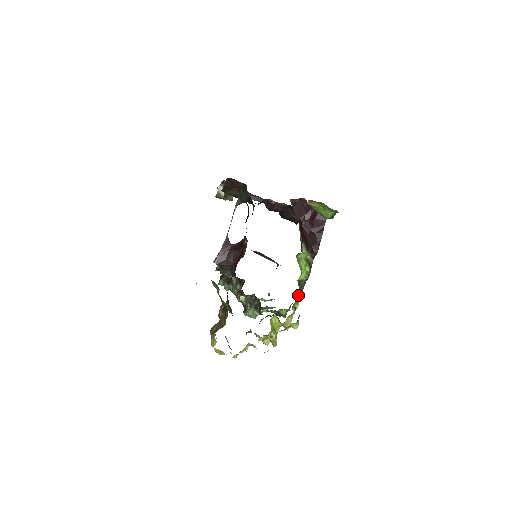
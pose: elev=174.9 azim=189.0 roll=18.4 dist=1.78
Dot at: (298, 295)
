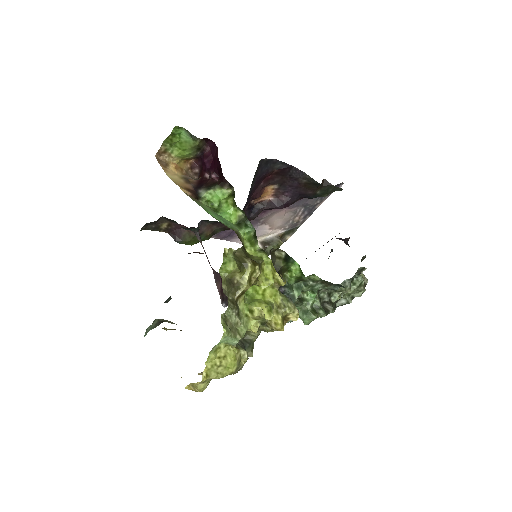
Dot at: (254, 236)
